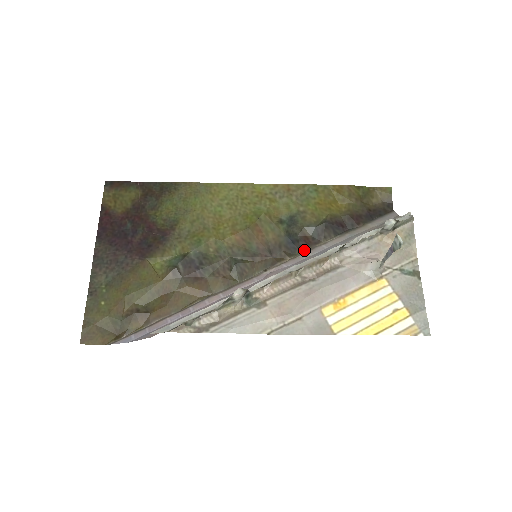
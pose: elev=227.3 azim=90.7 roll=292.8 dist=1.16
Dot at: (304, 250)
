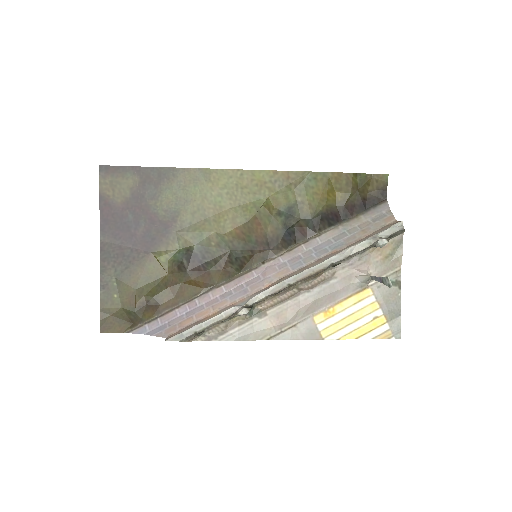
Dot at: (299, 242)
